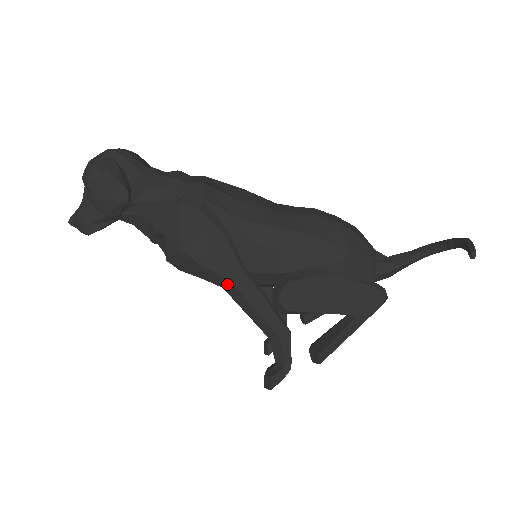
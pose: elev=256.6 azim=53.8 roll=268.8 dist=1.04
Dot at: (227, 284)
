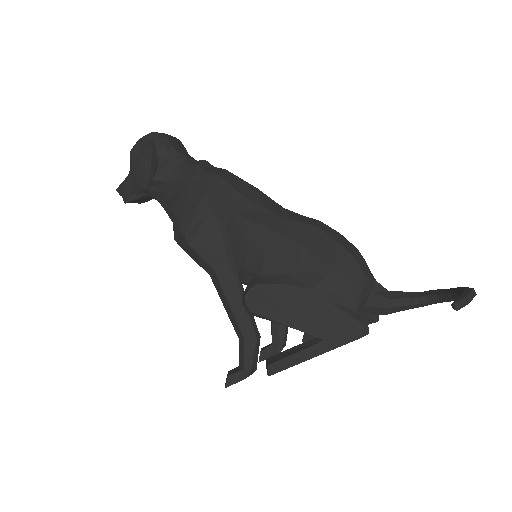
Dot at: (212, 272)
